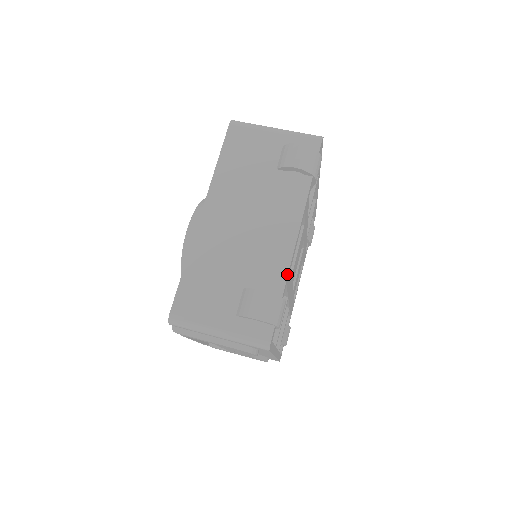
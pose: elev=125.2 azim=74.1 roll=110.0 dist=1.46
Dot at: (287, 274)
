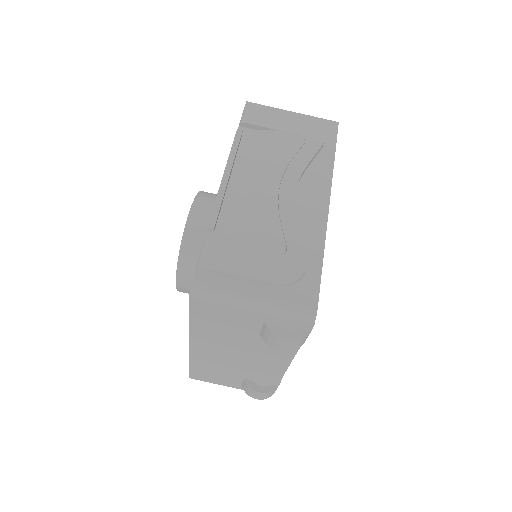
Dot at: (280, 380)
